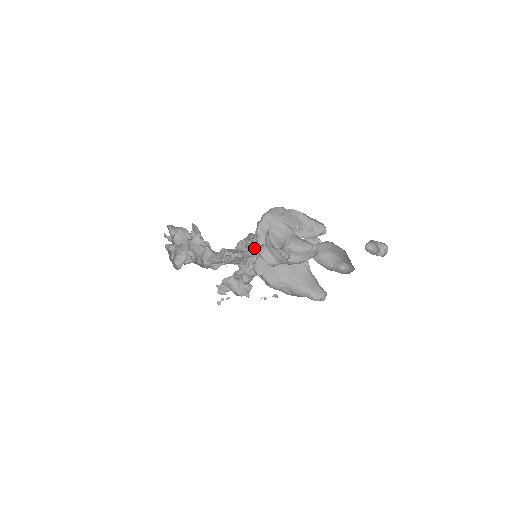
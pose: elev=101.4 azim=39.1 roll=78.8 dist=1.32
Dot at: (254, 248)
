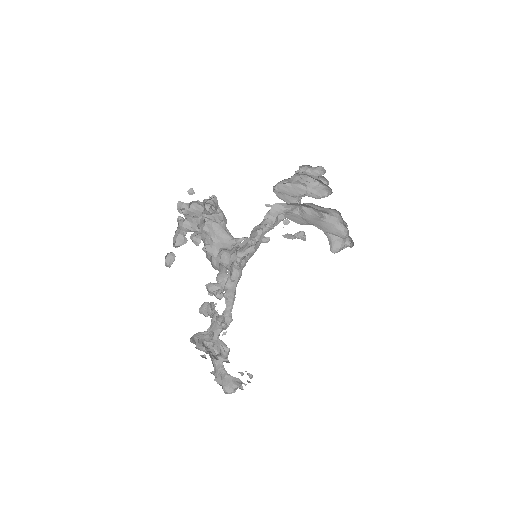
Dot at: occluded
